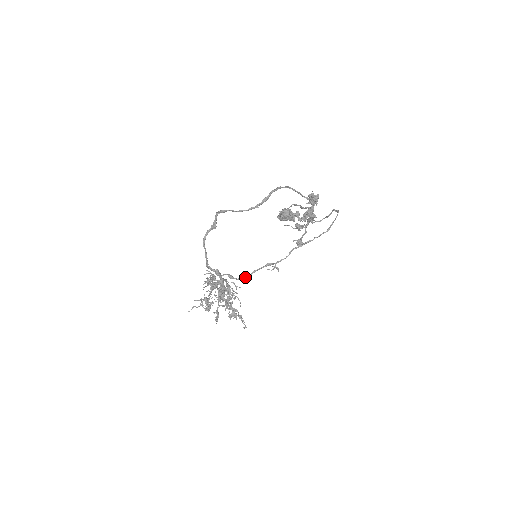
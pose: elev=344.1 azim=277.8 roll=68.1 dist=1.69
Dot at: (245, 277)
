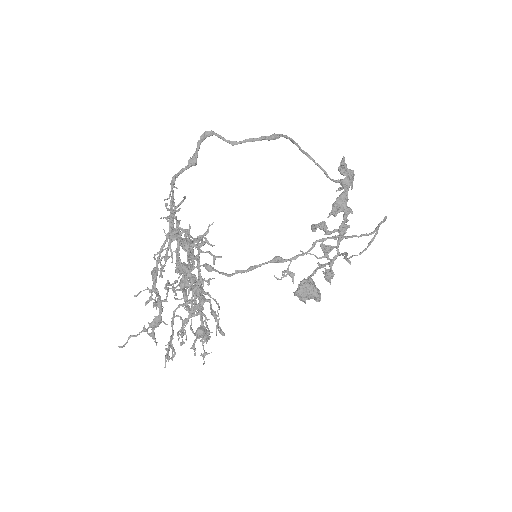
Dot at: (233, 273)
